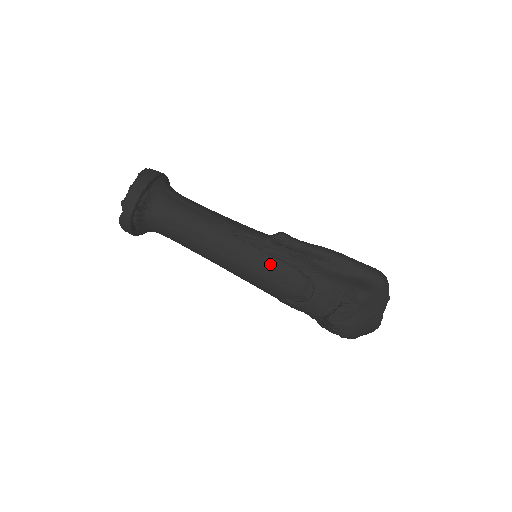
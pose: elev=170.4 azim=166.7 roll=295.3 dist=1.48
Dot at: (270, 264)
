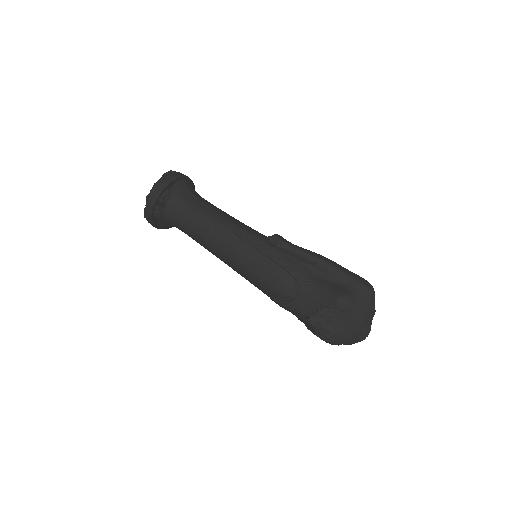
Dot at: (262, 263)
